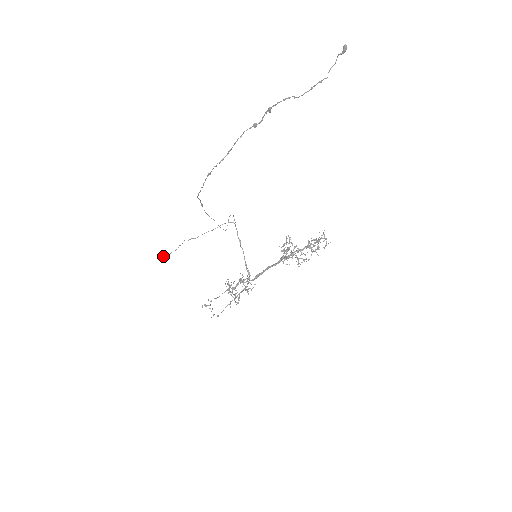
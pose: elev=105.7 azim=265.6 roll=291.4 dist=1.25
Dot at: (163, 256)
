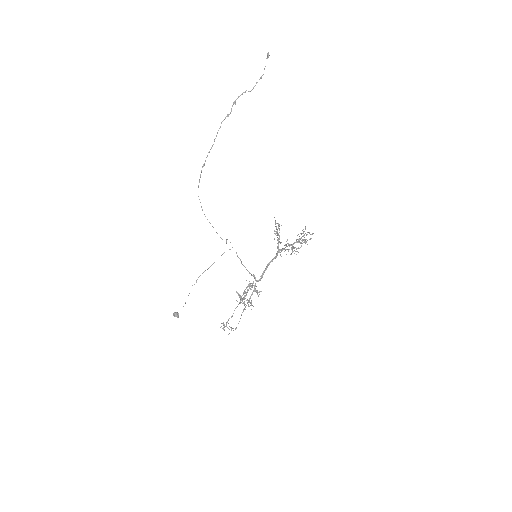
Dot at: (175, 316)
